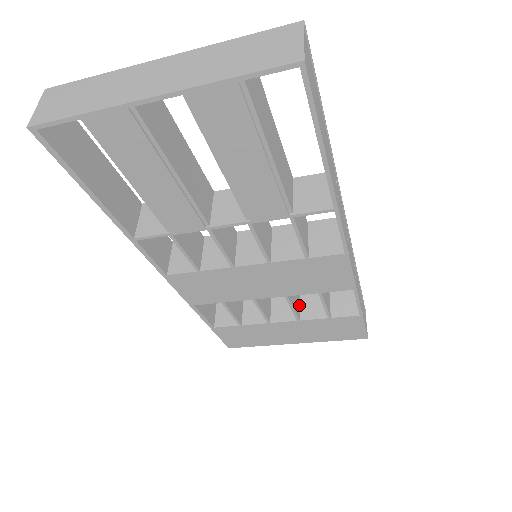
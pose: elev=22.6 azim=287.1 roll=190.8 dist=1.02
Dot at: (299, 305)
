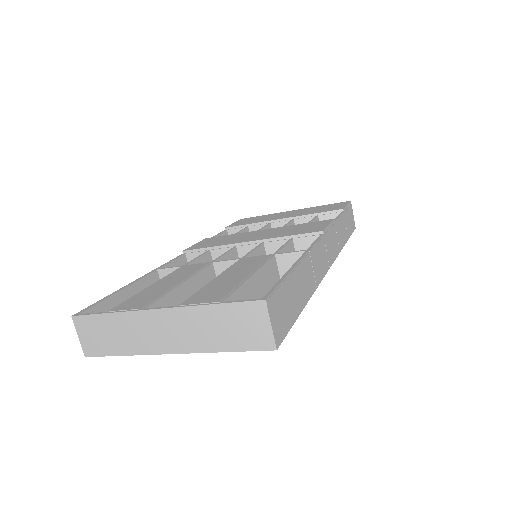
Dot at: occluded
